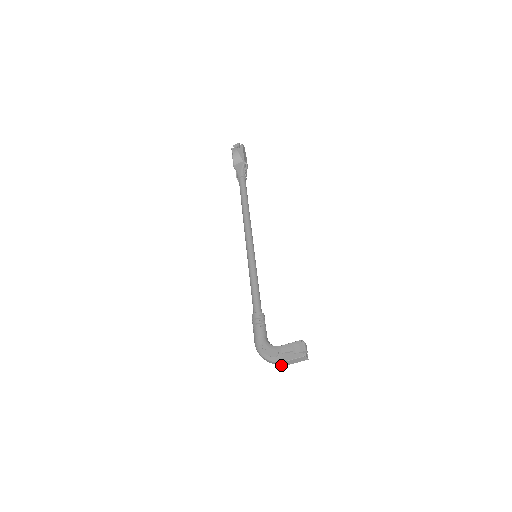
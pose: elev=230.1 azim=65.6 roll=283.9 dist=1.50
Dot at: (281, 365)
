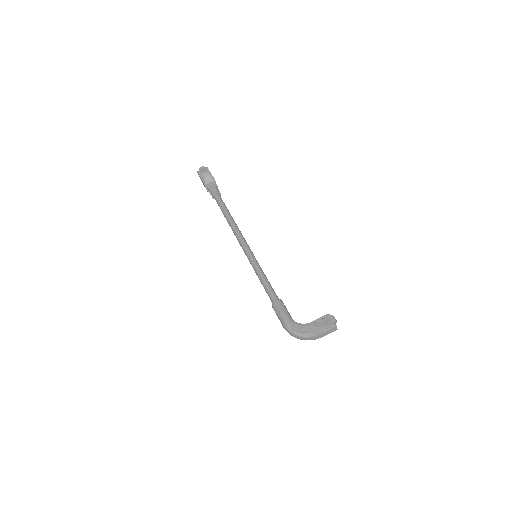
Dot at: (314, 339)
